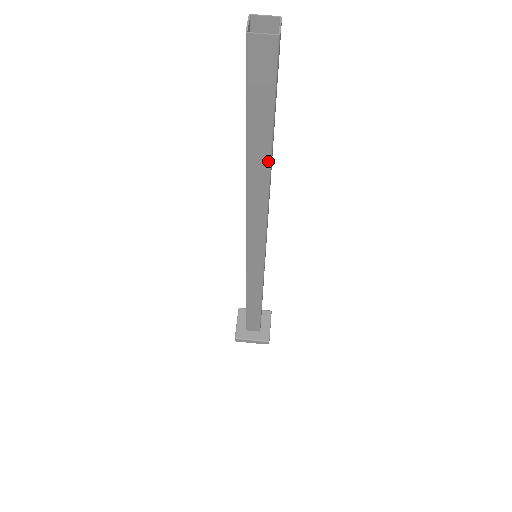
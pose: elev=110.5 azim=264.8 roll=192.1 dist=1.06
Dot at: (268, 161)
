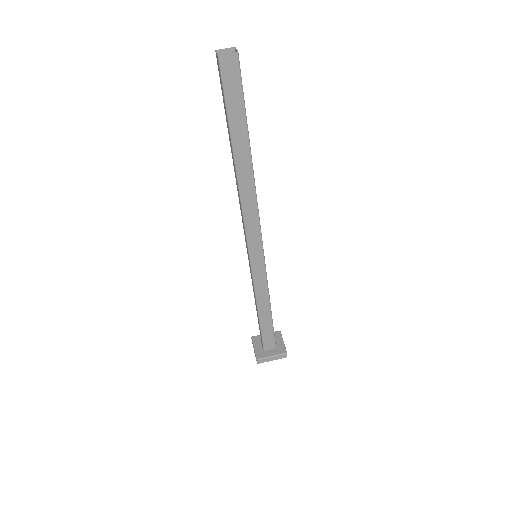
Dot at: (249, 151)
